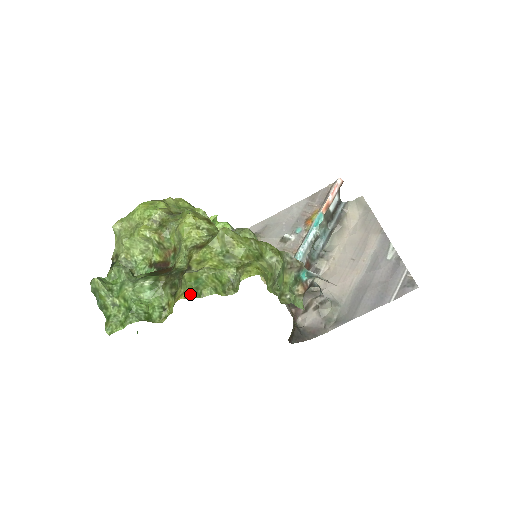
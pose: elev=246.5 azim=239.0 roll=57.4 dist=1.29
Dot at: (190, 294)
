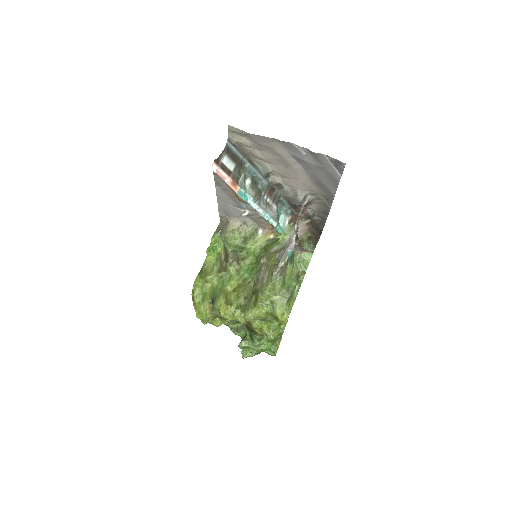
Dot at: (278, 340)
